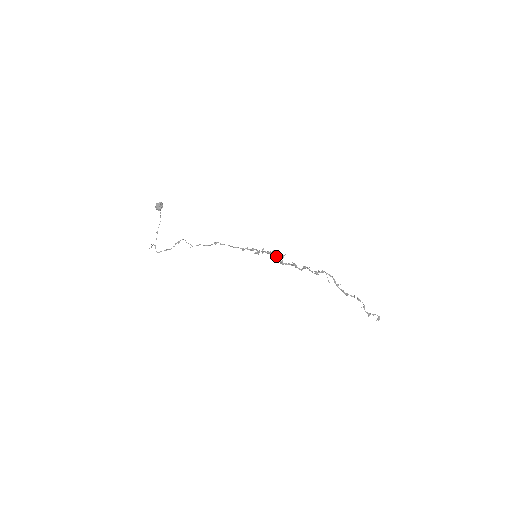
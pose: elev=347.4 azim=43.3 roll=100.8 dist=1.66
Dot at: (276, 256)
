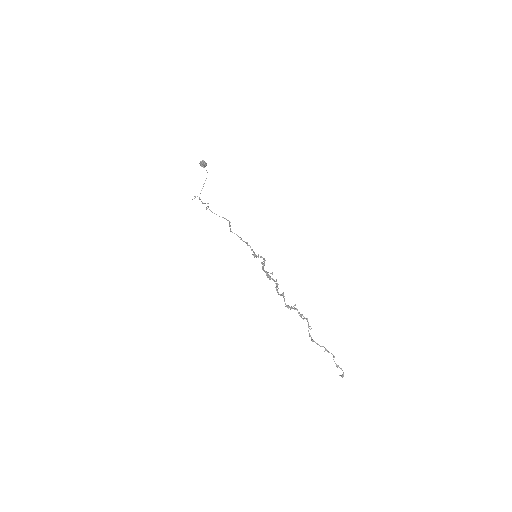
Dot at: (263, 270)
